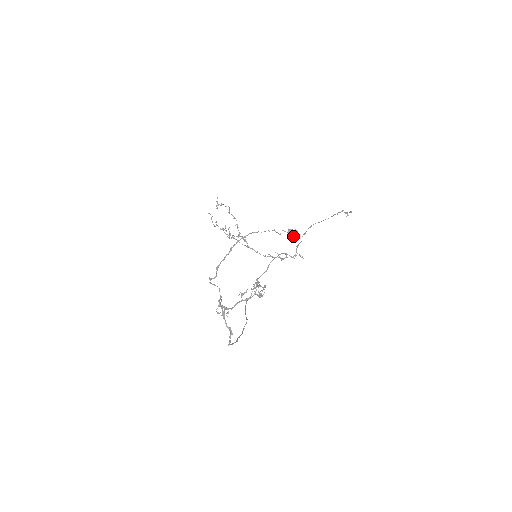
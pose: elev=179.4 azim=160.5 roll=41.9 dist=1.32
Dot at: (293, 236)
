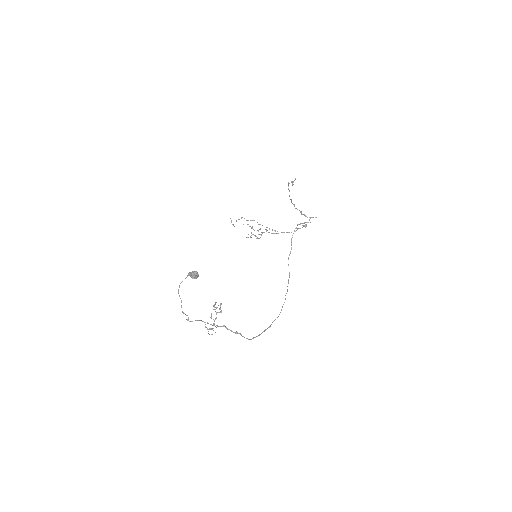
Dot at: (192, 277)
